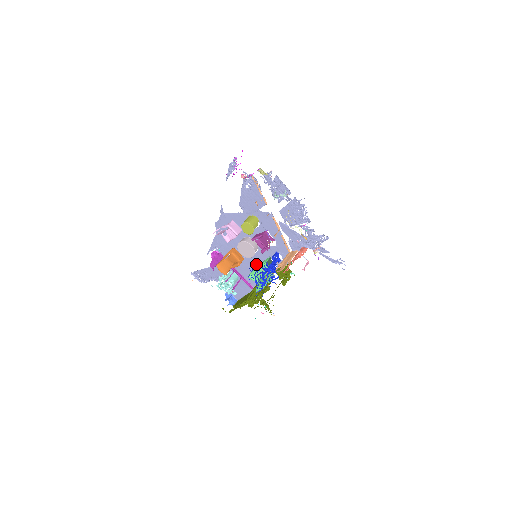
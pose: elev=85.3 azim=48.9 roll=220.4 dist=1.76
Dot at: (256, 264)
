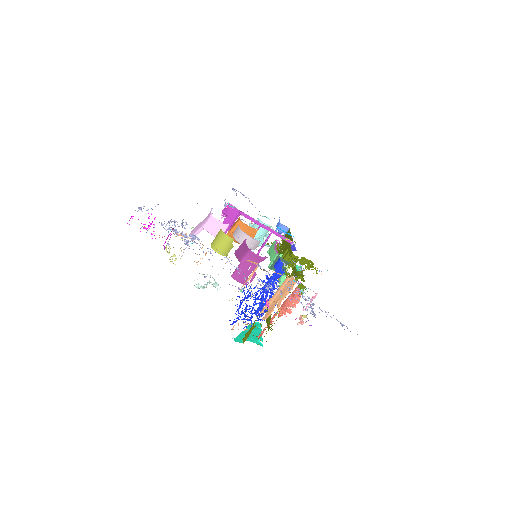
Dot at: occluded
